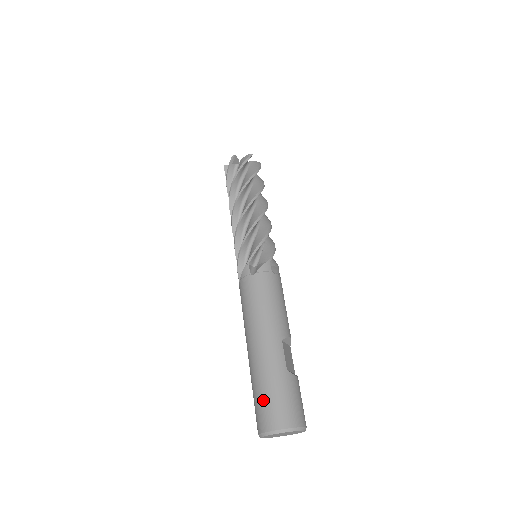
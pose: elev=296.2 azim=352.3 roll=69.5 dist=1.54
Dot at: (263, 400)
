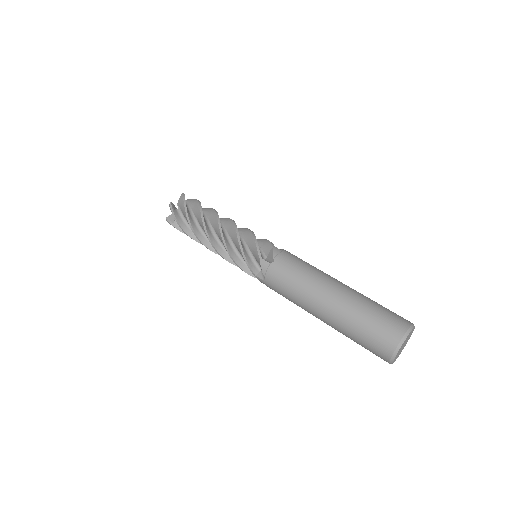
Dot at: (384, 312)
